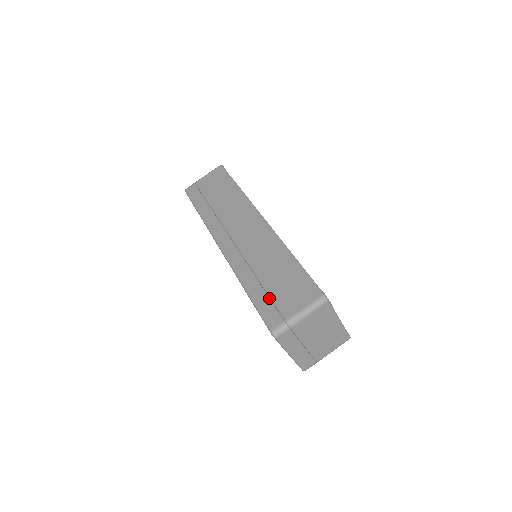
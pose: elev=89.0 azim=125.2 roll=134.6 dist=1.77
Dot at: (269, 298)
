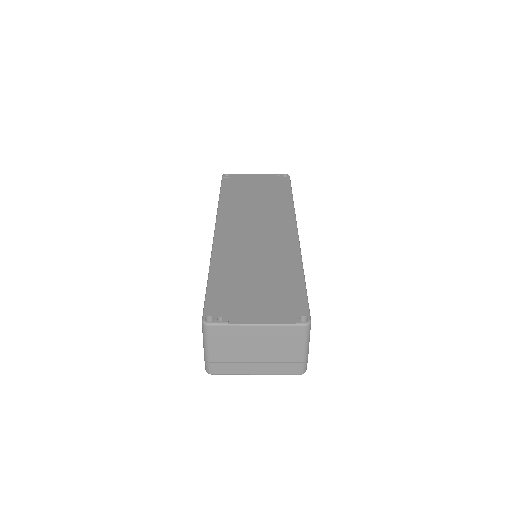
Dot at: occluded
